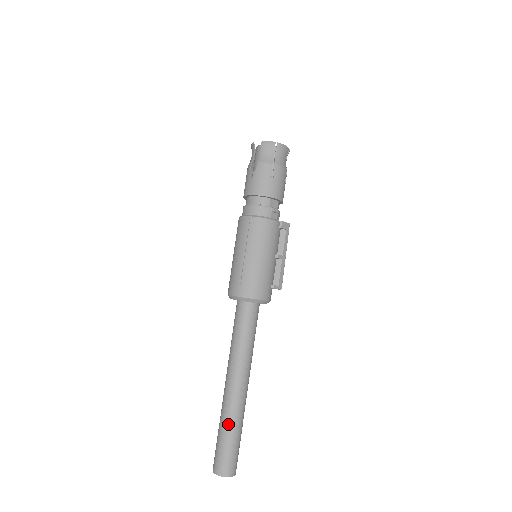
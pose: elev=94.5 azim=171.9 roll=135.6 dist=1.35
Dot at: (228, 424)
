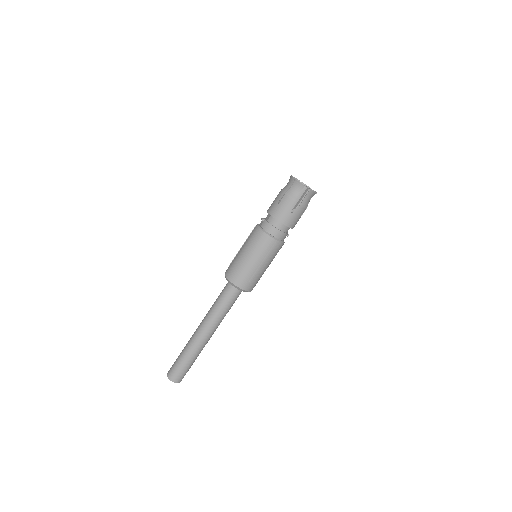
Dot at: (196, 357)
